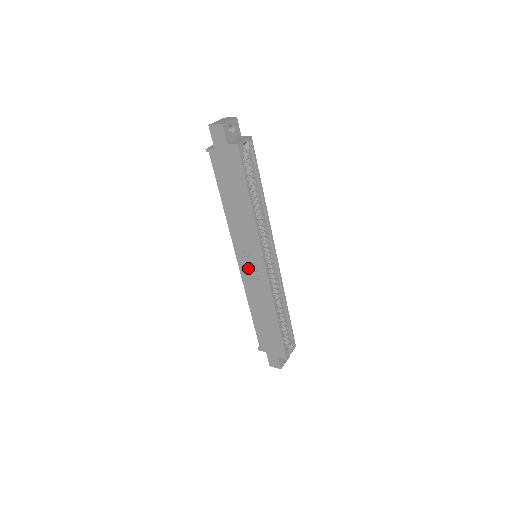
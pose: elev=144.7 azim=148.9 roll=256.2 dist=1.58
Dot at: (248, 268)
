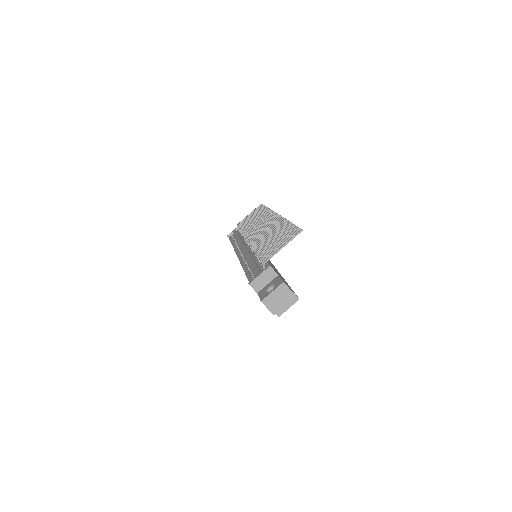
Dot at: occluded
